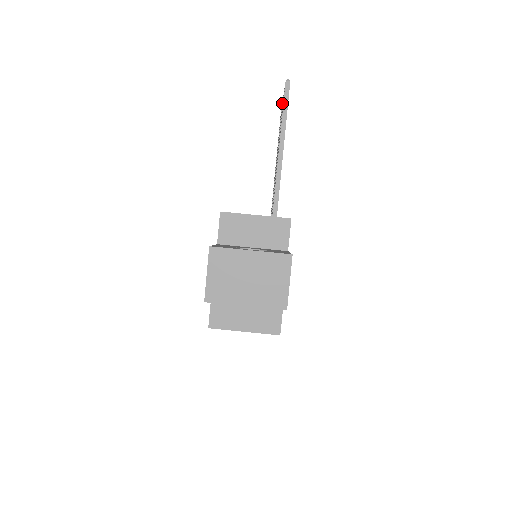
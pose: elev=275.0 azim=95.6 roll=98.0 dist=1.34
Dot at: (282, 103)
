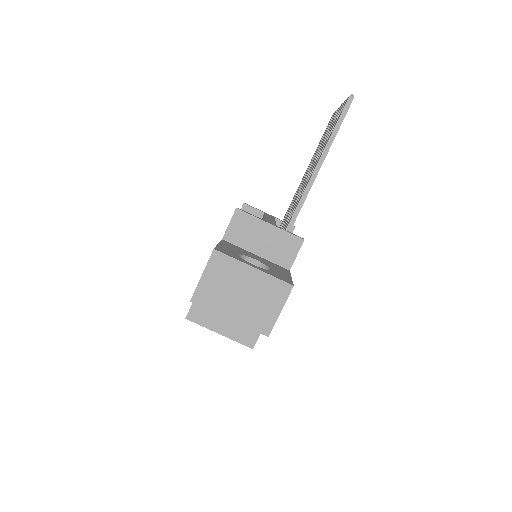
Dot at: (337, 111)
